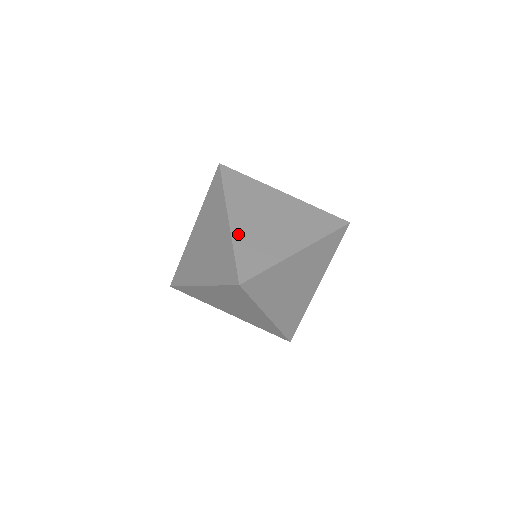
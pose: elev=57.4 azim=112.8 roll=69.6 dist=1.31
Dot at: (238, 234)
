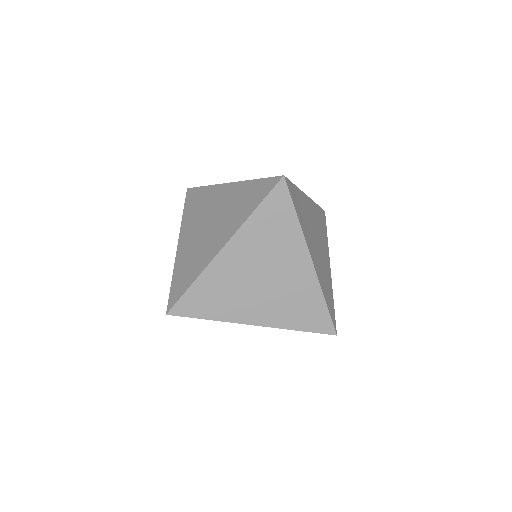
Dot at: (179, 258)
